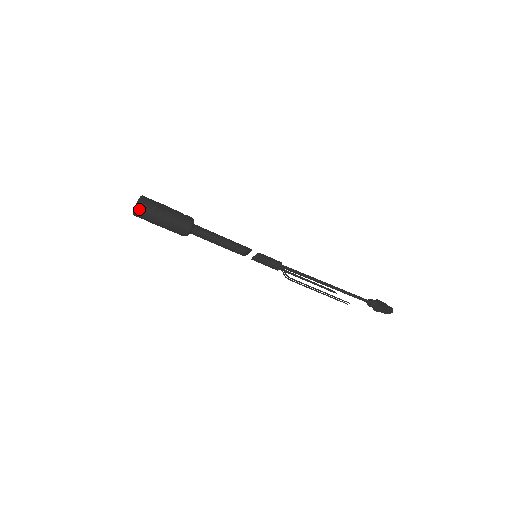
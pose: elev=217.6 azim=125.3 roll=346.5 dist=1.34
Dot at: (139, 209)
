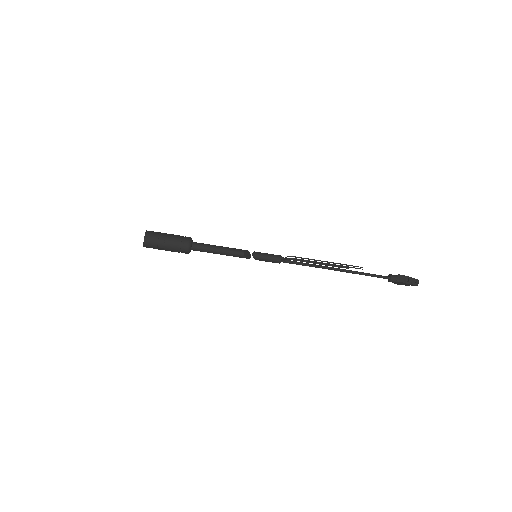
Dot at: (145, 234)
